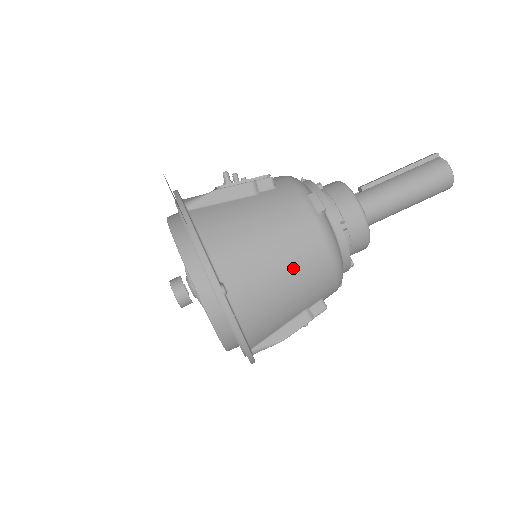
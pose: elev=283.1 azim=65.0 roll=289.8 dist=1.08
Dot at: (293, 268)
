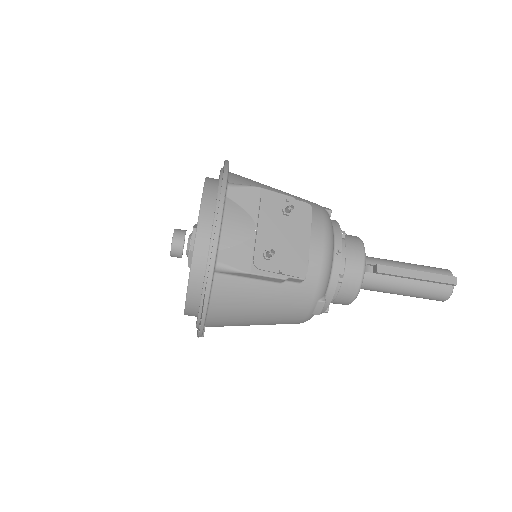
Dot at: occluded
